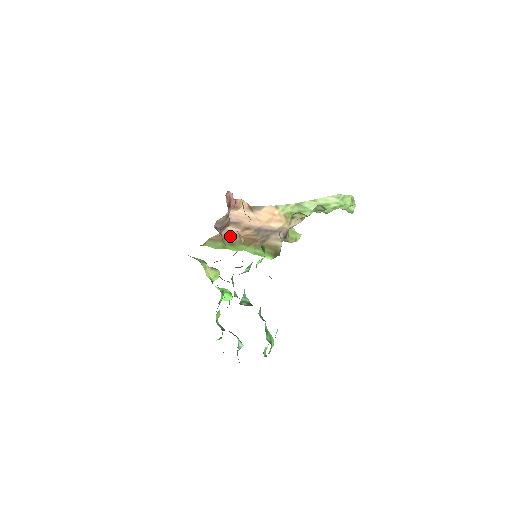
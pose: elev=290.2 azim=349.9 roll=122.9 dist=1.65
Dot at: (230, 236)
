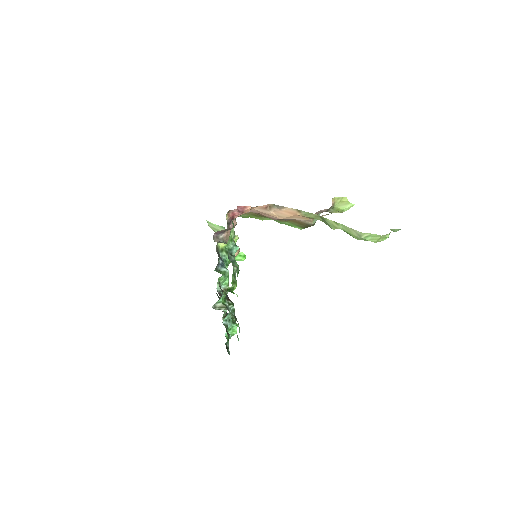
Dot at: occluded
